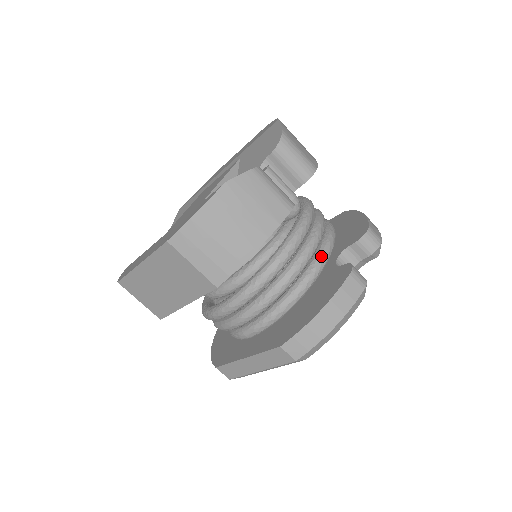
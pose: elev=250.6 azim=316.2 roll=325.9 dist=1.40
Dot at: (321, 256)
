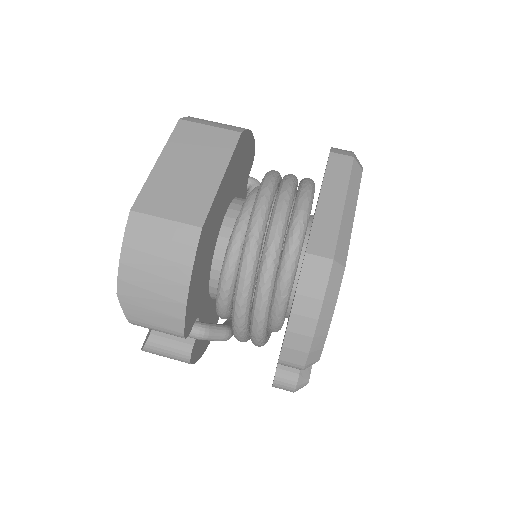
Dot at: occluded
